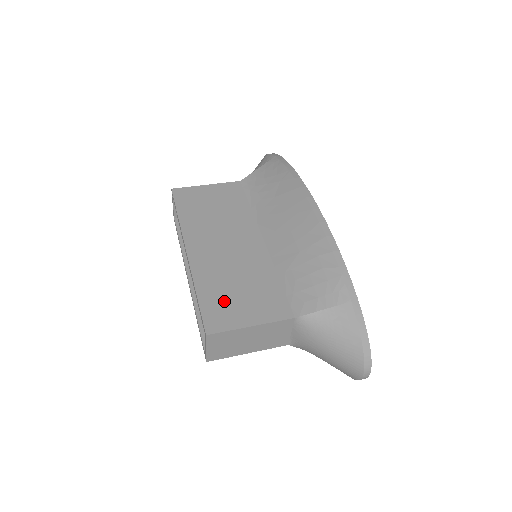
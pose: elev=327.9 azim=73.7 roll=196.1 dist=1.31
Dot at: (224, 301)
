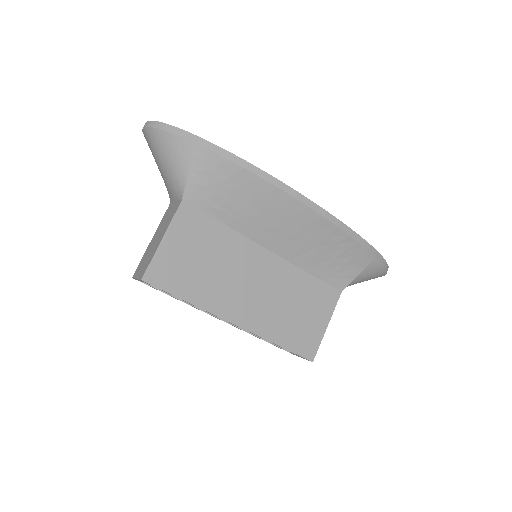
Dot at: (298, 330)
